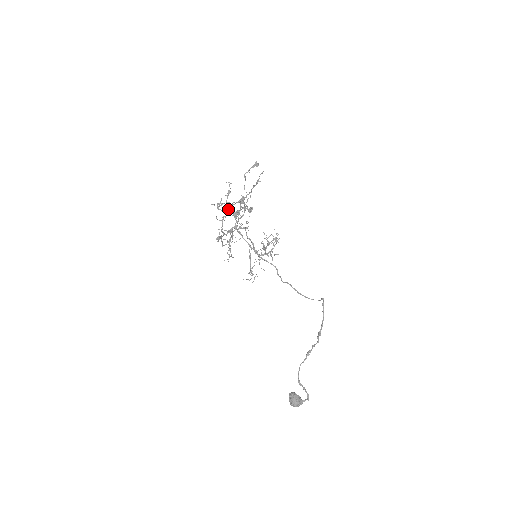
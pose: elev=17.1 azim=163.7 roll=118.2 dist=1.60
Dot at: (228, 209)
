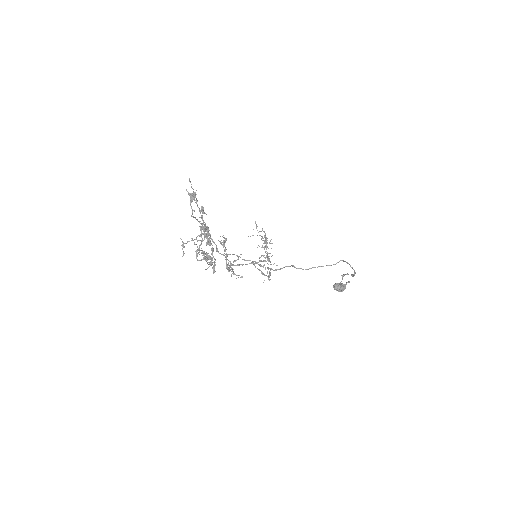
Dot at: (208, 256)
